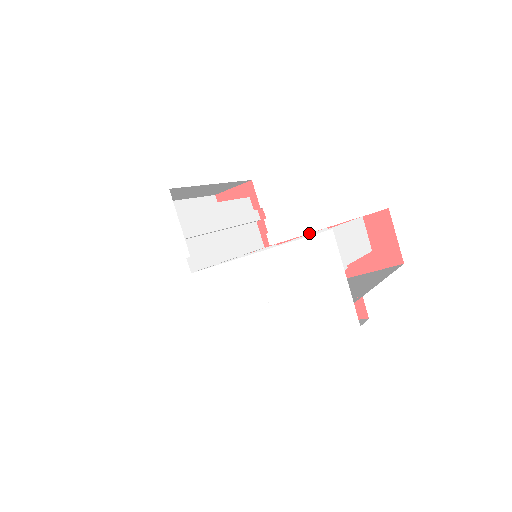
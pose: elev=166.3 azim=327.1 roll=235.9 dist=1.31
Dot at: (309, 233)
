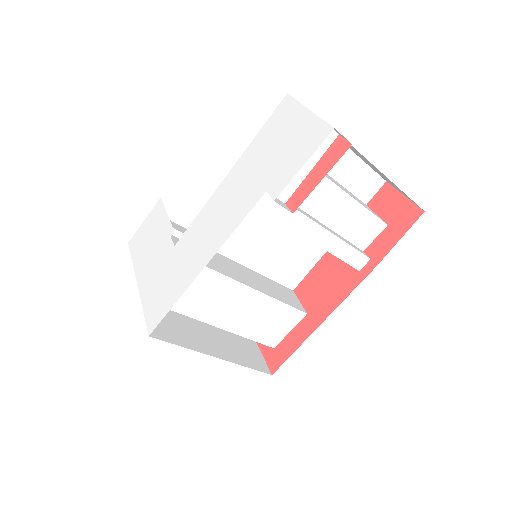
Dot at: (322, 256)
